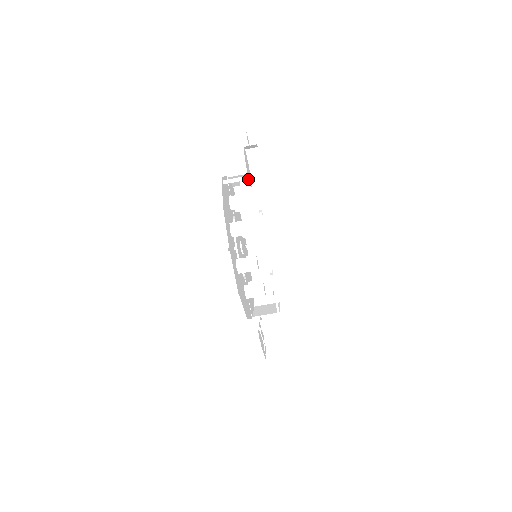
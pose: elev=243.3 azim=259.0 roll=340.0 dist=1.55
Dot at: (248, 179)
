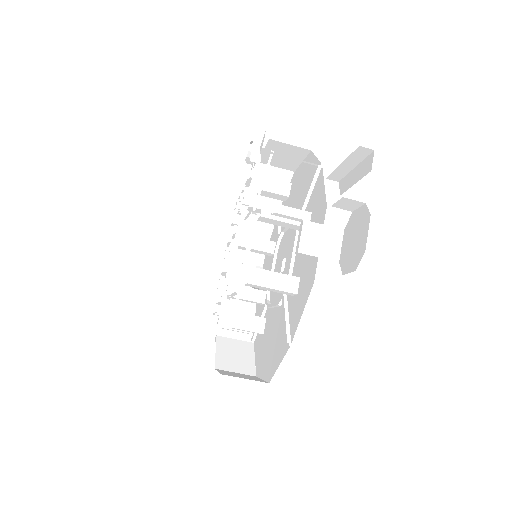
Dot at: (317, 234)
